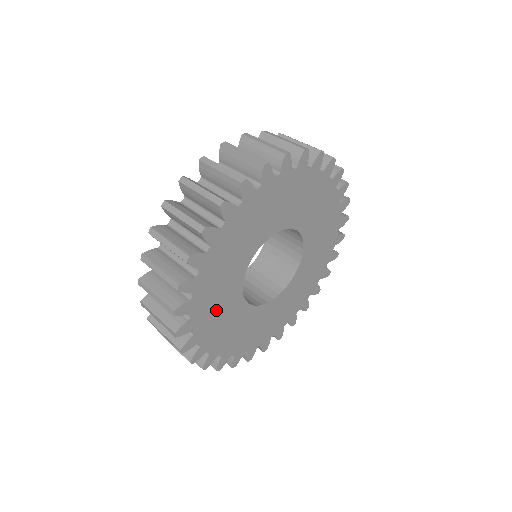
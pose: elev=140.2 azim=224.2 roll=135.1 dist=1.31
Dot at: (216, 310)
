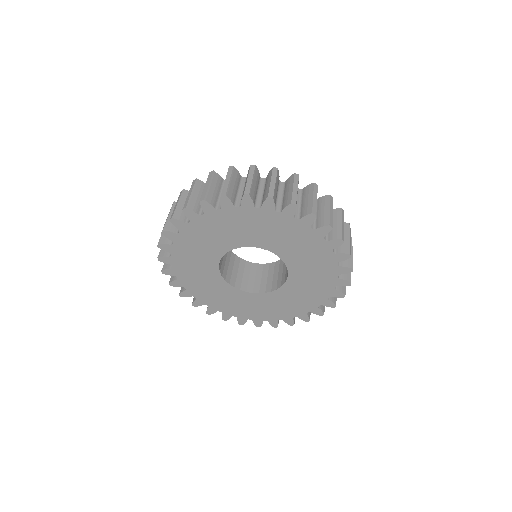
Dot at: (207, 289)
